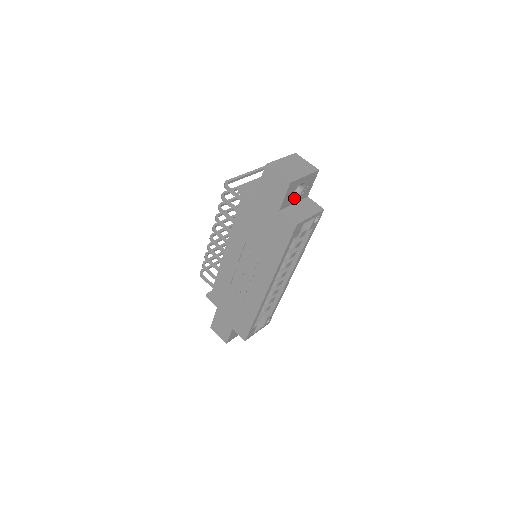
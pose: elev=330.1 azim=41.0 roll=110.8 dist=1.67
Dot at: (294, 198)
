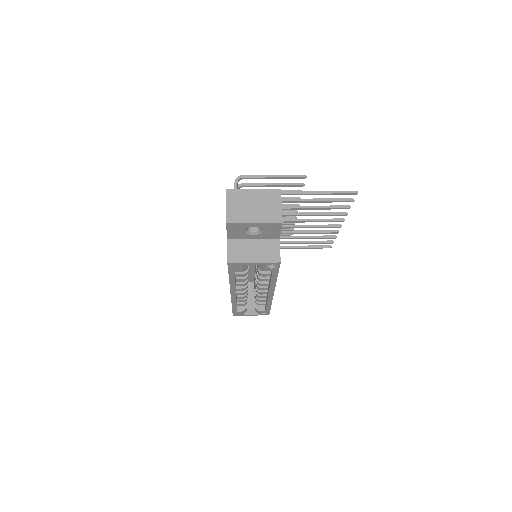
Dot at: (250, 235)
